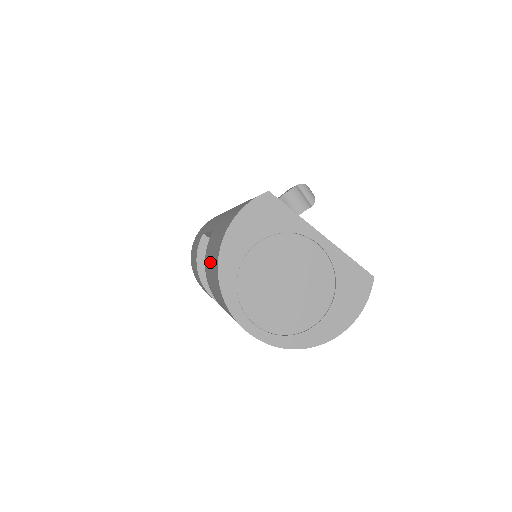
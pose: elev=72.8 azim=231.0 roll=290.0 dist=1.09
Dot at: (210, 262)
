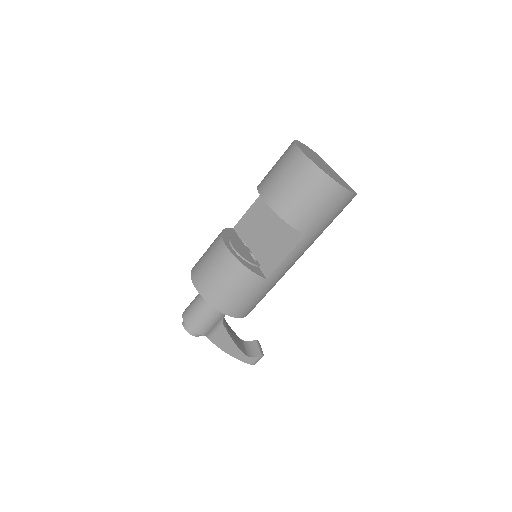
Dot at: occluded
